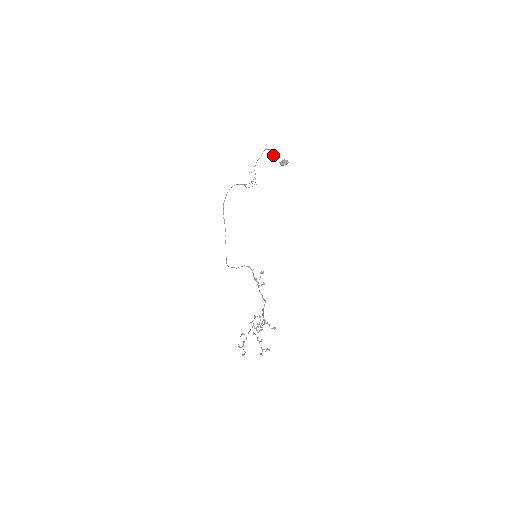
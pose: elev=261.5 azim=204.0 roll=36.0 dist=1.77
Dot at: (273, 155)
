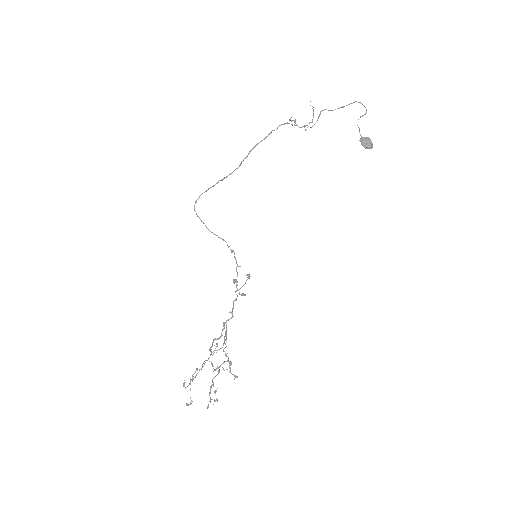
Dot at: (361, 116)
